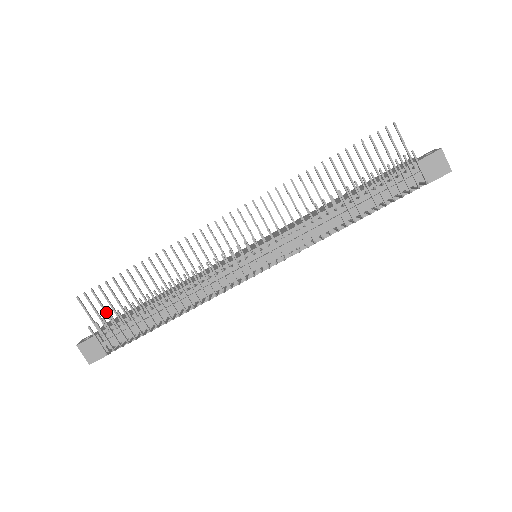
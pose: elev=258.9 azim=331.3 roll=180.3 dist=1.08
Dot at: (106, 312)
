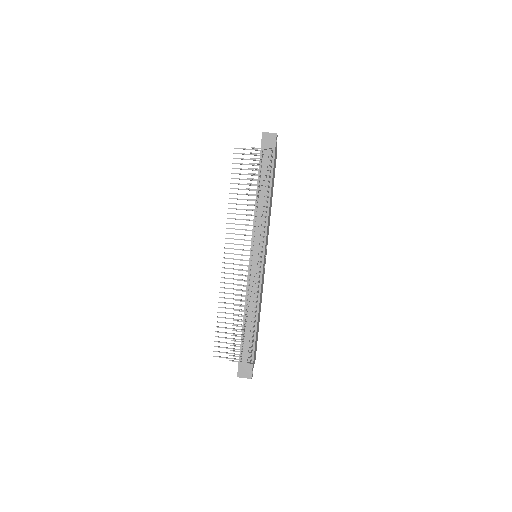
Dot at: (230, 348)
